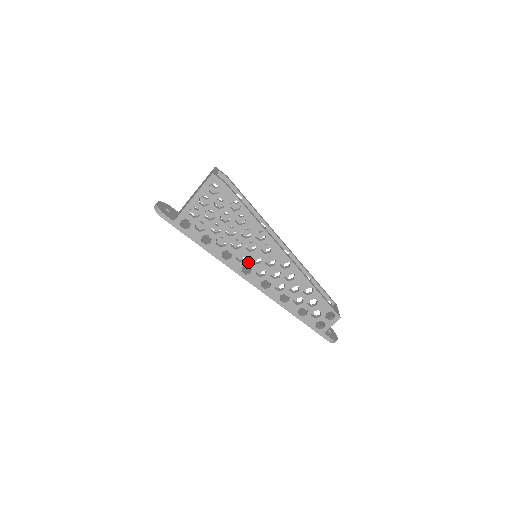
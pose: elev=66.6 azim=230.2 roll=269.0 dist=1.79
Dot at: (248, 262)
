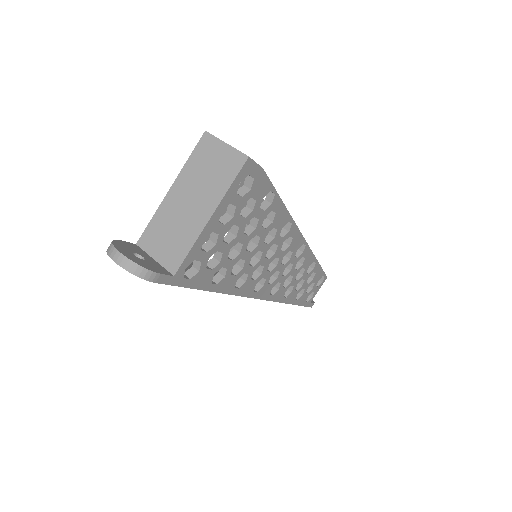
Dot at: (263, 274)
